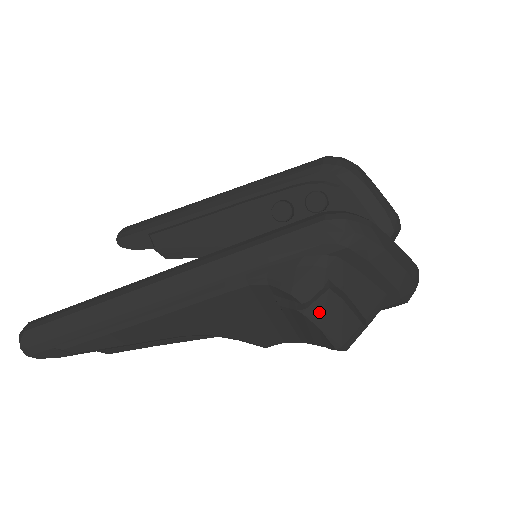
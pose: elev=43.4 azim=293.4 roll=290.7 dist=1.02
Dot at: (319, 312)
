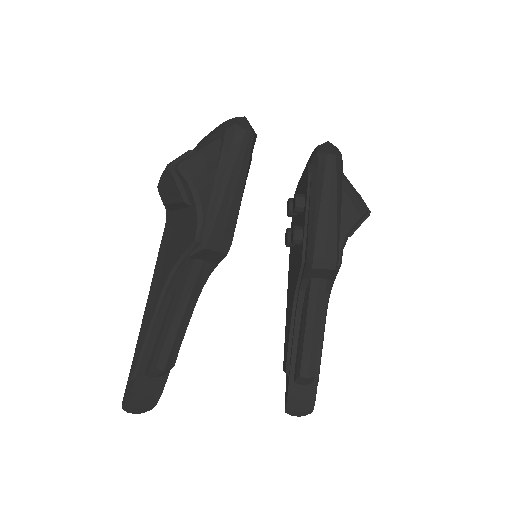
Dot at: occluded
